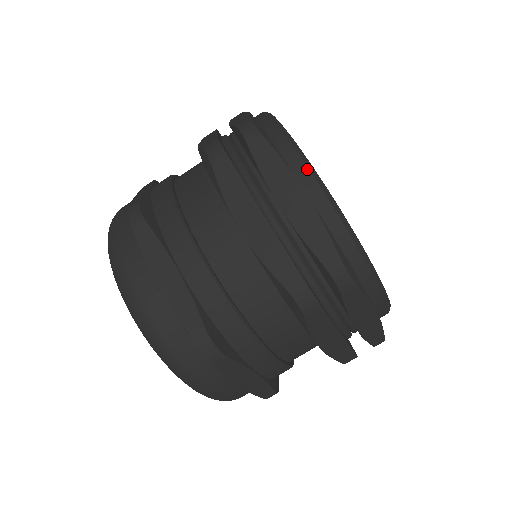
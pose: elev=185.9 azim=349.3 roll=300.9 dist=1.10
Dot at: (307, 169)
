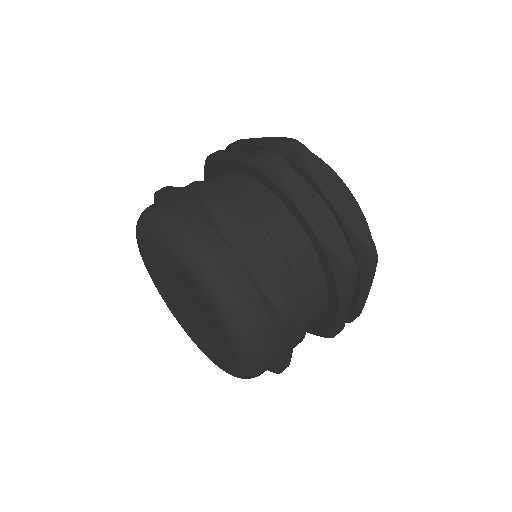
Dot at: occluded
